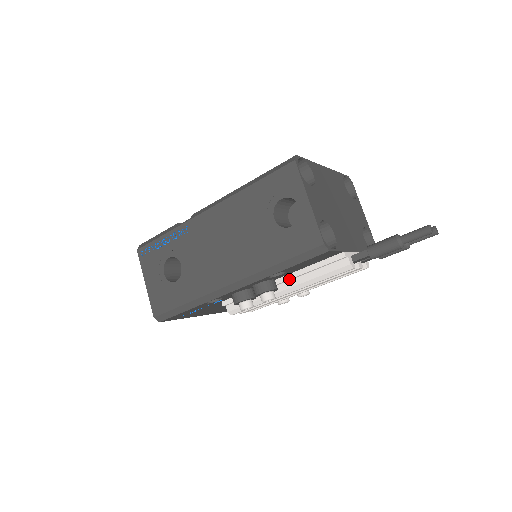
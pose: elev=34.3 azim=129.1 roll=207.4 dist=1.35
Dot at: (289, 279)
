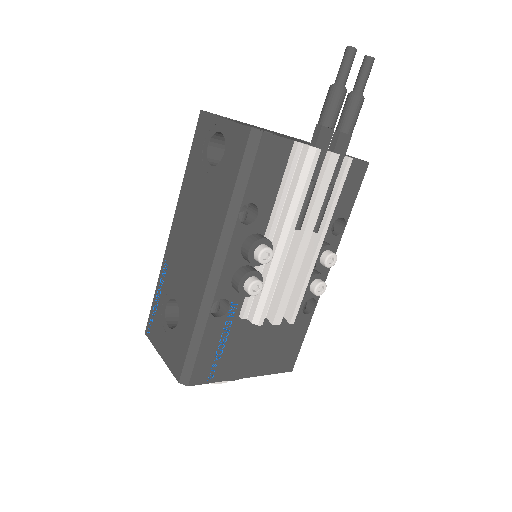
Dot at: (273, 221)
